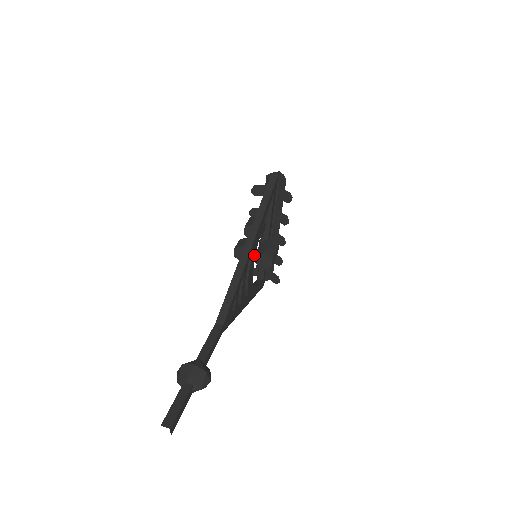
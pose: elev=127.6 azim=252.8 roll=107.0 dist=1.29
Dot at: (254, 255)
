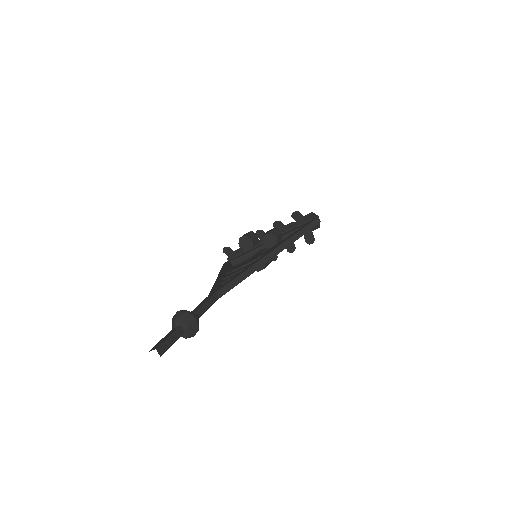
Dot at: occluded
